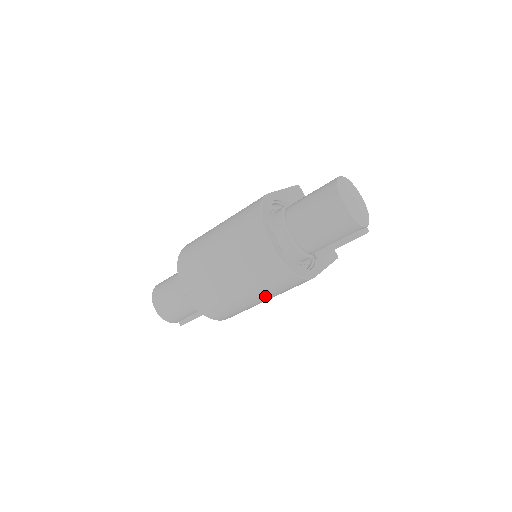
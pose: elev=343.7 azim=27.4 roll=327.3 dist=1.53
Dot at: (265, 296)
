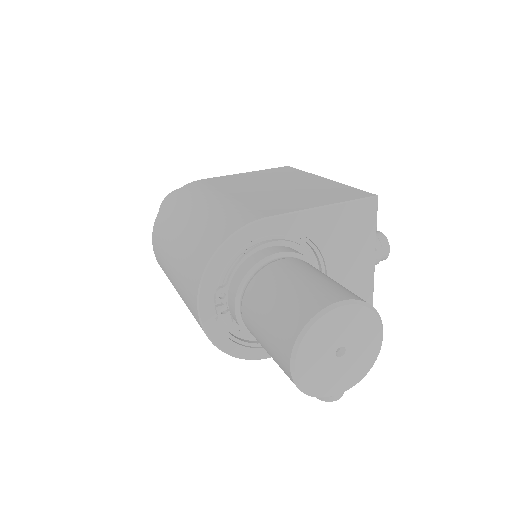
Dot at: occluded
